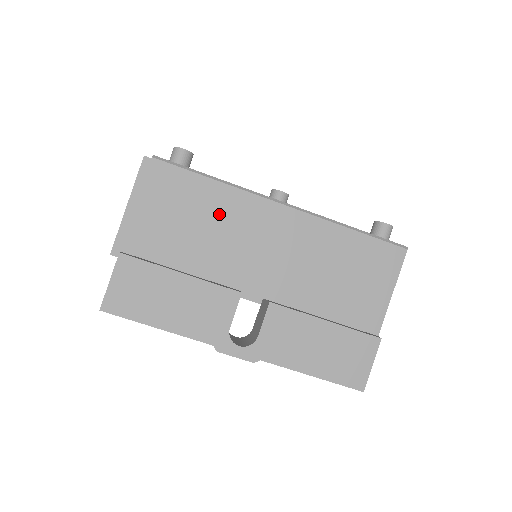
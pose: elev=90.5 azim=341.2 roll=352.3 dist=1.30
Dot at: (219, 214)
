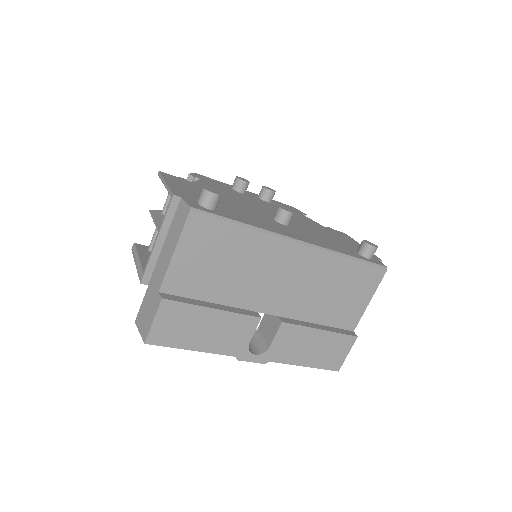
Dot at: (246, 255)
